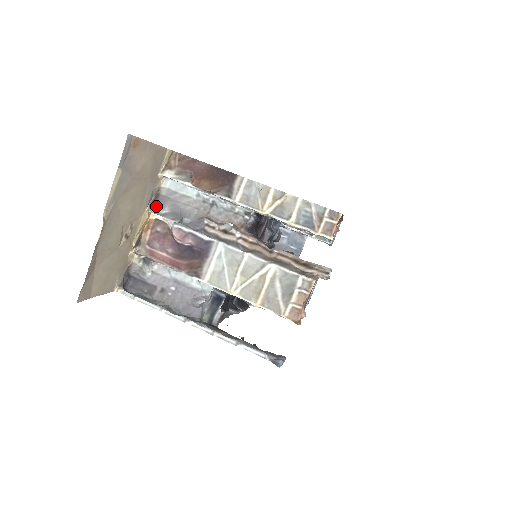
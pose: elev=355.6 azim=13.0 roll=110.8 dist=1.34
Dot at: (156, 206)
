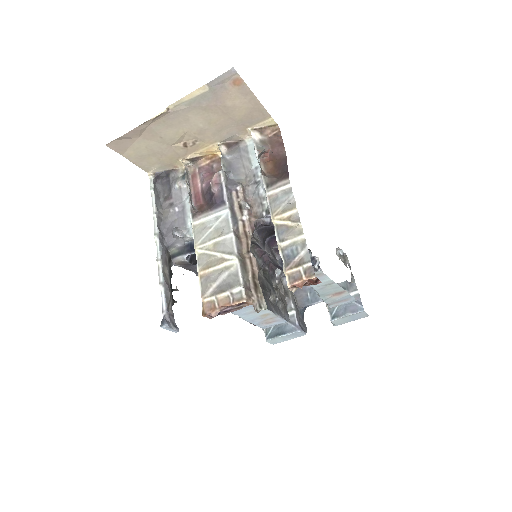
Dot at: (228, 149)
